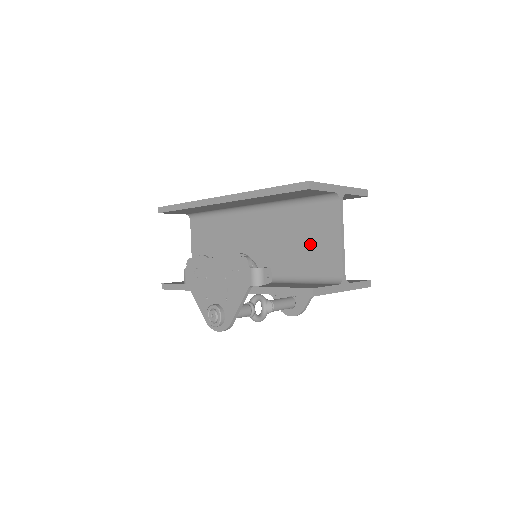
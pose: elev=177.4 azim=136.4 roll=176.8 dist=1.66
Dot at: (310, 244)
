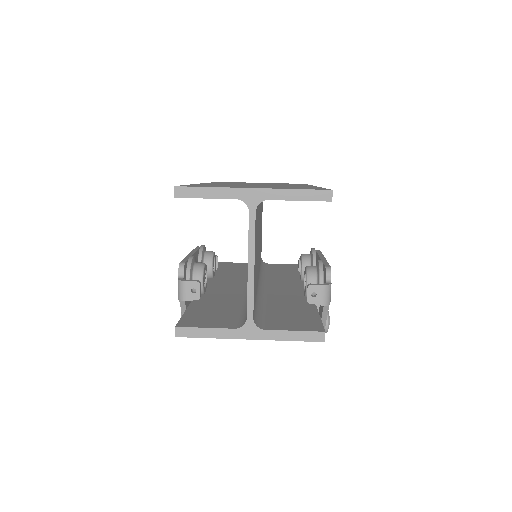
Dot at: occluded
